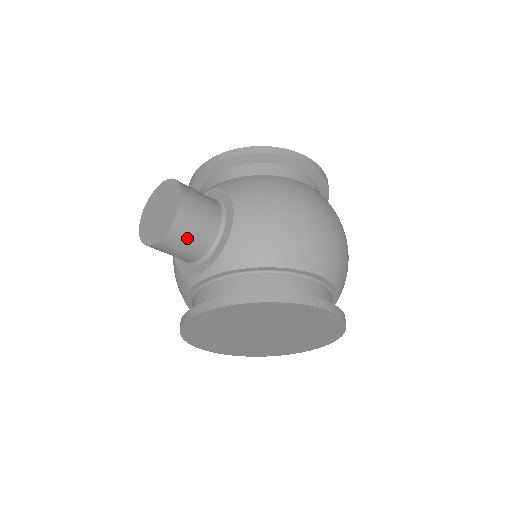
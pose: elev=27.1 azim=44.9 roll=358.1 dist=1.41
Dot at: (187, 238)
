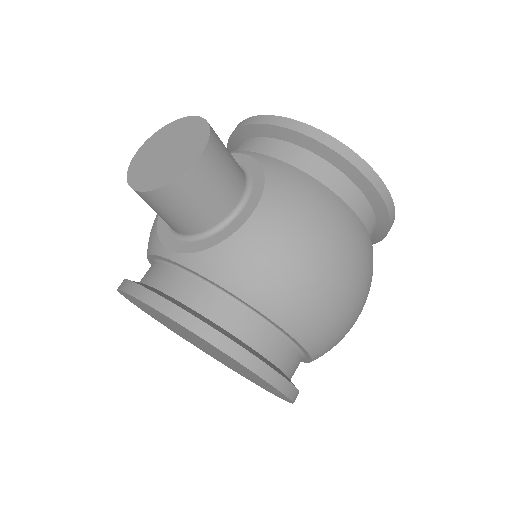
Dot at: (177, 209)
